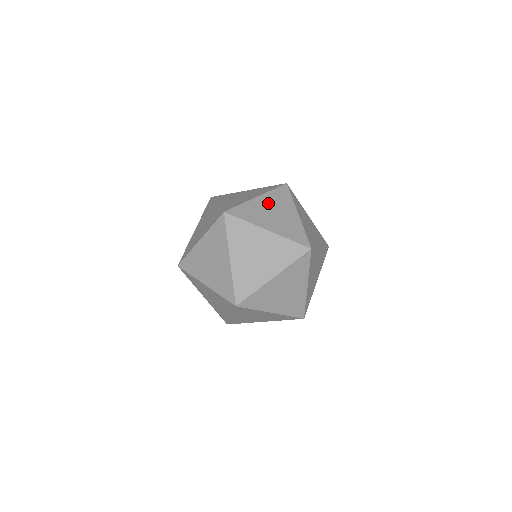
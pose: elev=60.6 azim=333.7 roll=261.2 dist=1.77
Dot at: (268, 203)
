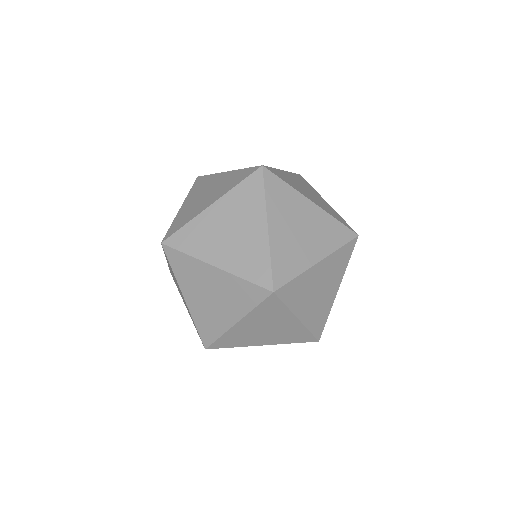
Dot at: (225, 214)
